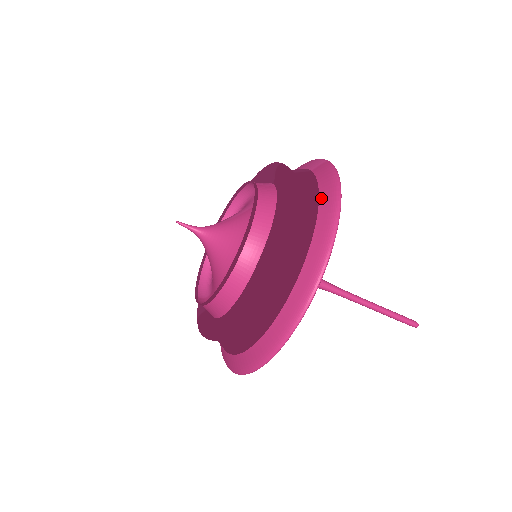
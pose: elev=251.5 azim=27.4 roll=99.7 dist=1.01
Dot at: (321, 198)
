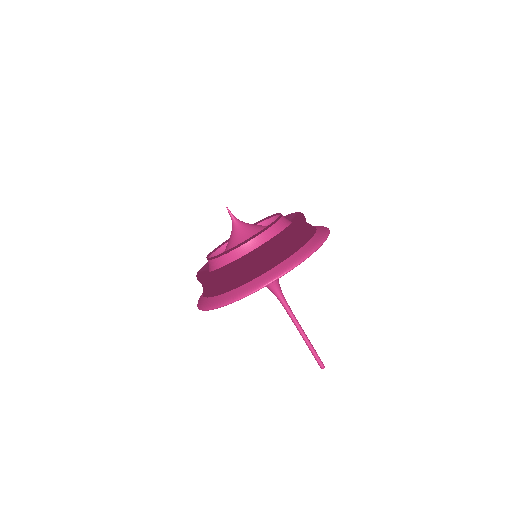
Dot at: (315, 235)
